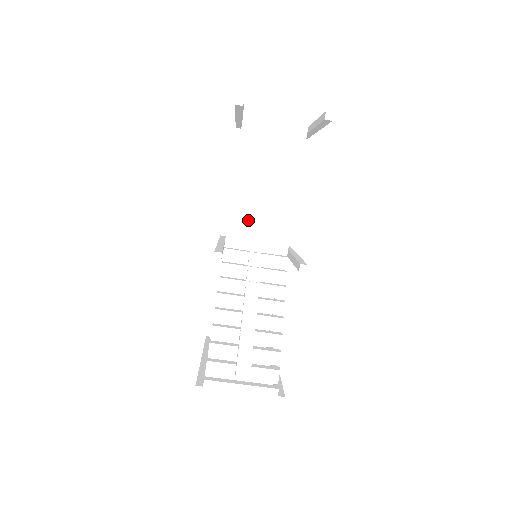
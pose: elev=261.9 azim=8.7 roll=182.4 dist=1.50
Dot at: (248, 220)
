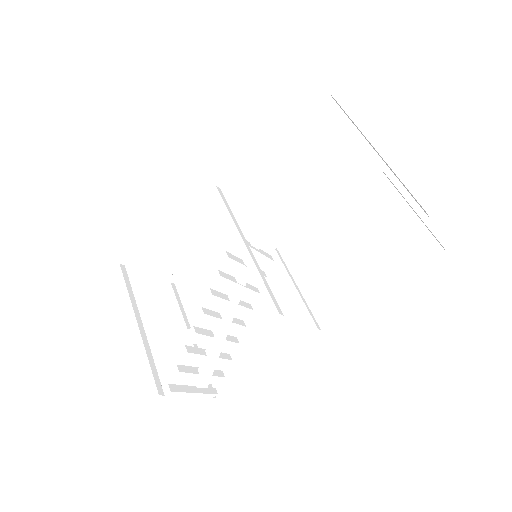
Dot at: (273, 216)
